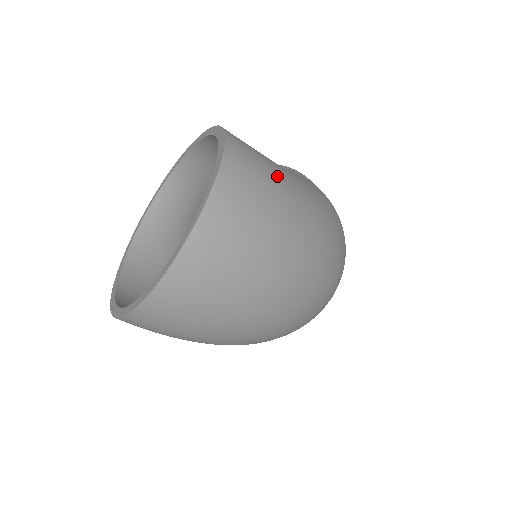
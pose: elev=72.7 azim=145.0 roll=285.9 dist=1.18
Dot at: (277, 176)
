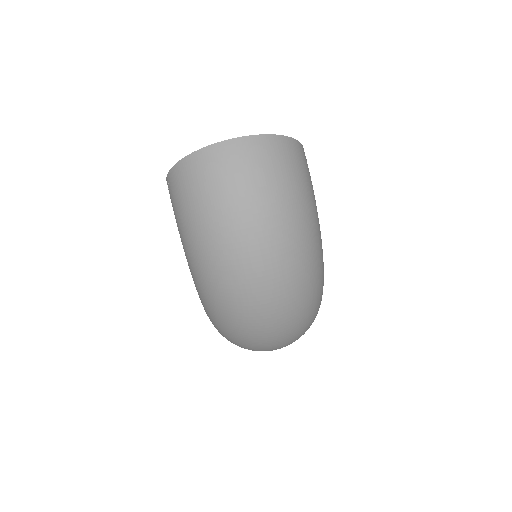
Dot at: (312, 186)
